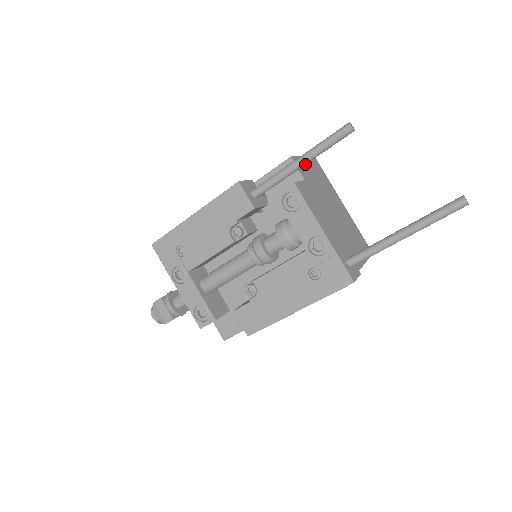
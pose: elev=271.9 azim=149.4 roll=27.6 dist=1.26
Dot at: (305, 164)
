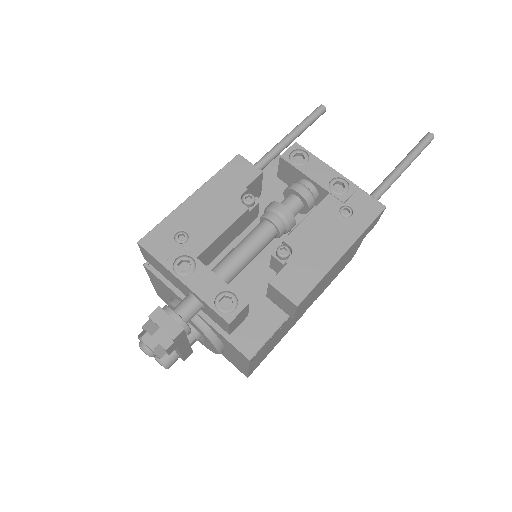
Dot at: (294, 139)
